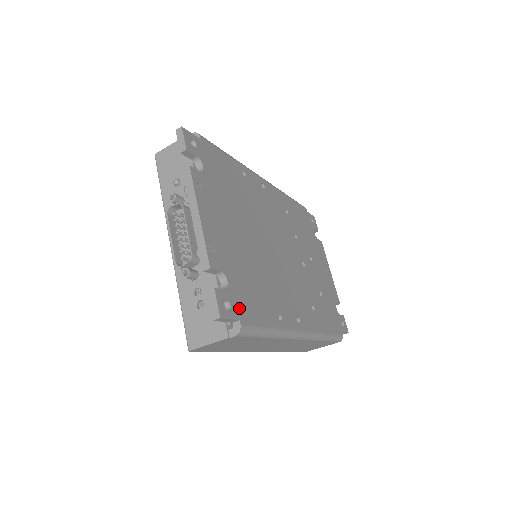
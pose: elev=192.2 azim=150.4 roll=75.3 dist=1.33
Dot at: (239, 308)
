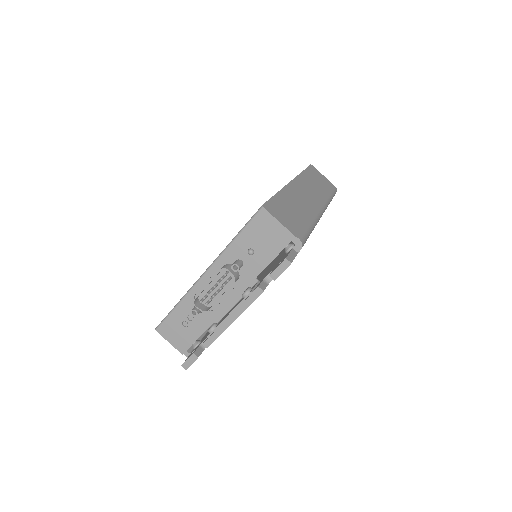
Dot at: occluded
